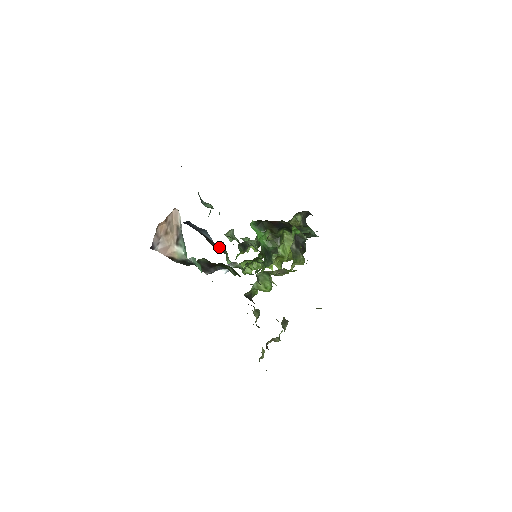
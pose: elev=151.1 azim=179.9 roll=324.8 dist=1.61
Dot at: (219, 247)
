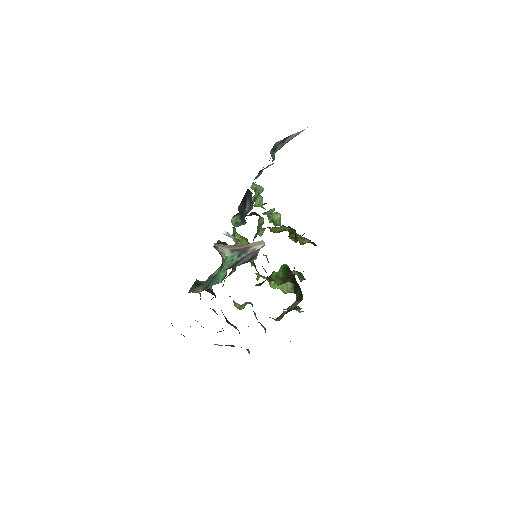
Dot at: occluded
